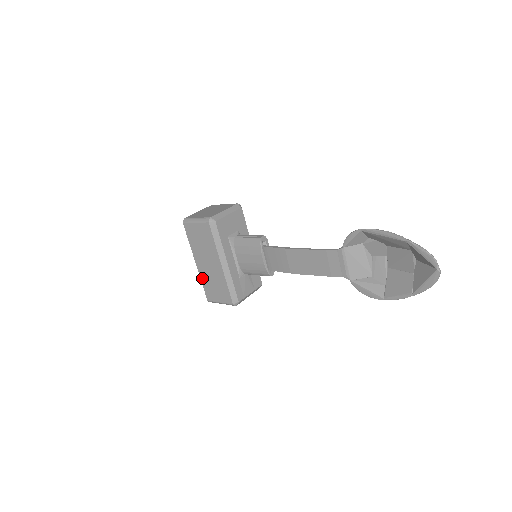
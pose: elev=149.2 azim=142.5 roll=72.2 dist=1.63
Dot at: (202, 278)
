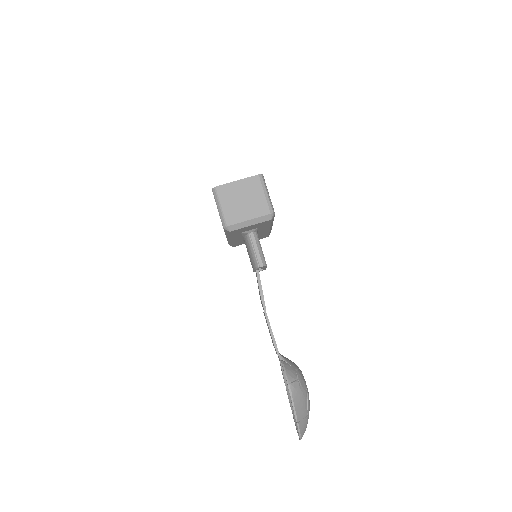
Dot at: occluded
